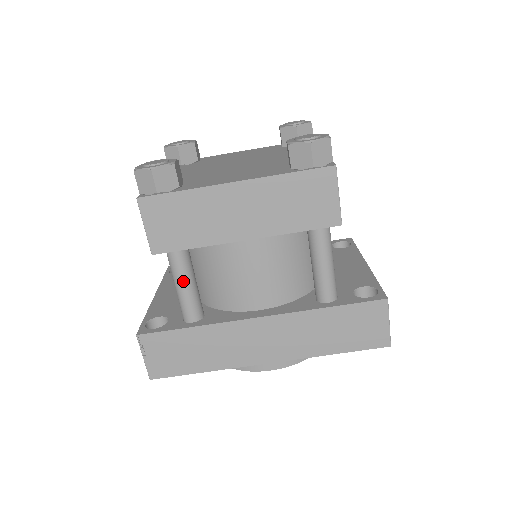
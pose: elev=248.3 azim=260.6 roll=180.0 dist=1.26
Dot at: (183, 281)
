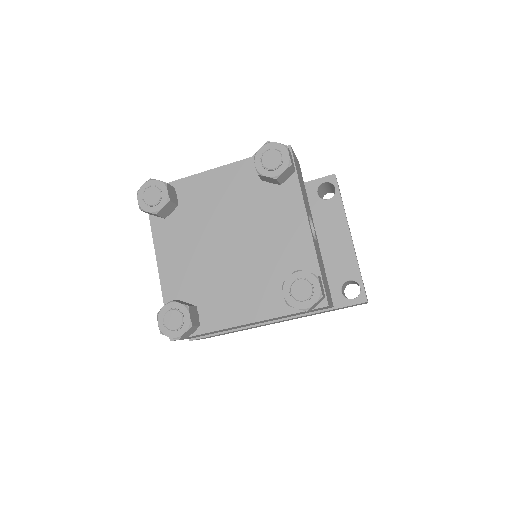
Dot at: occluded
